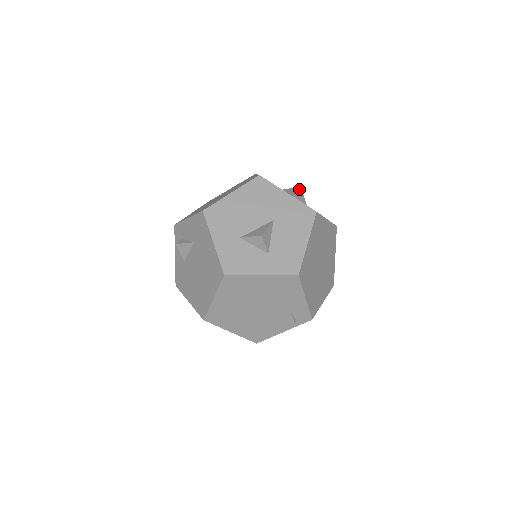
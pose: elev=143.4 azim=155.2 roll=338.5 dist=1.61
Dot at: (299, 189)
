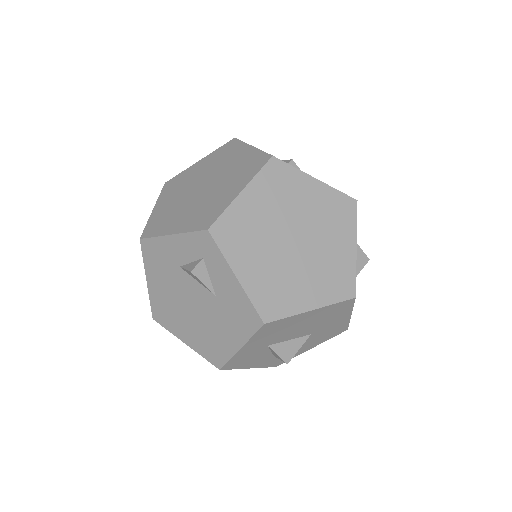
Dot at: (365, 264)
